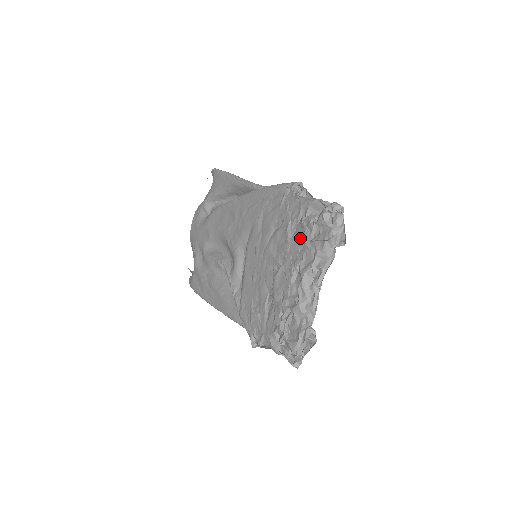
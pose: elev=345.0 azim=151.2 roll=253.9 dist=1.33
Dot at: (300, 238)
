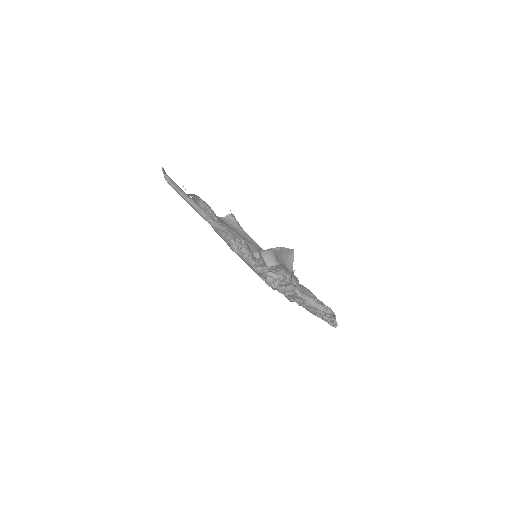
Dot at: occluded
